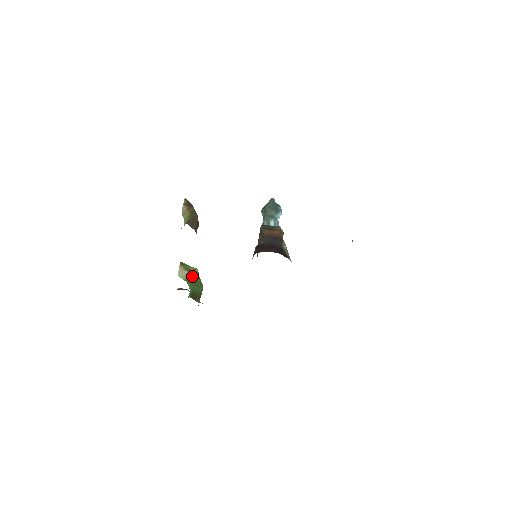
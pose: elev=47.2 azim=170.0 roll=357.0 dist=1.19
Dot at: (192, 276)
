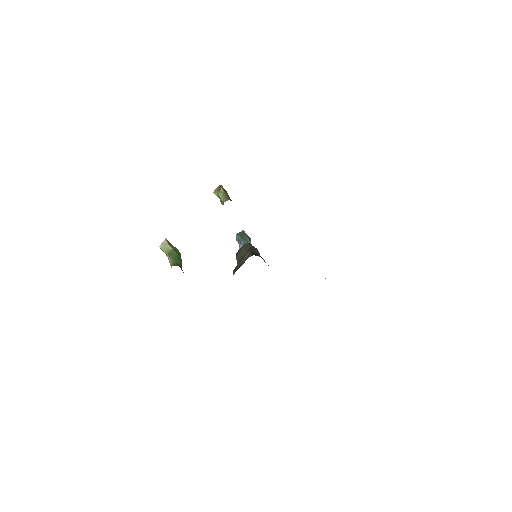
Dot at: (176, 252)
